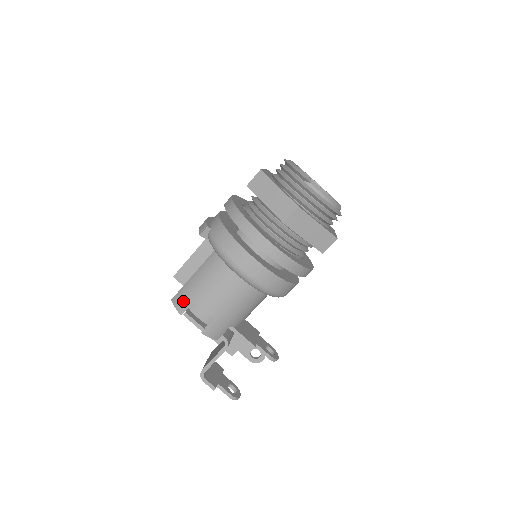
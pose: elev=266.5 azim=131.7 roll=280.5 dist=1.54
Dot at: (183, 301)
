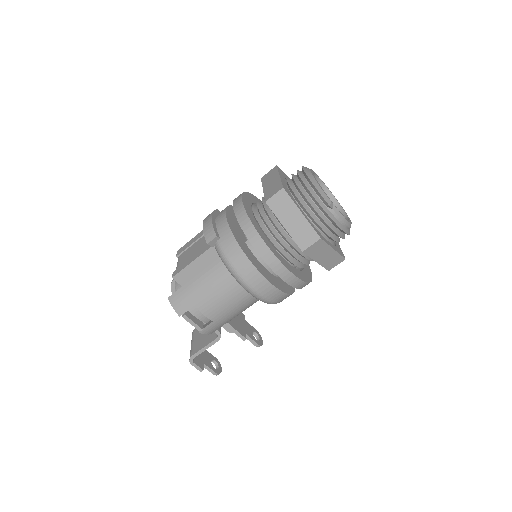
Dot at: (182, 303)
